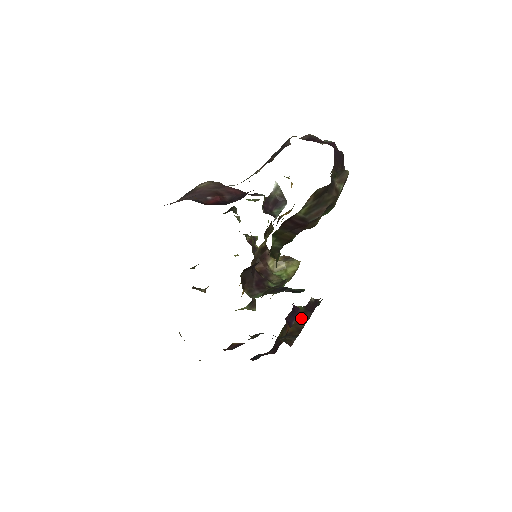
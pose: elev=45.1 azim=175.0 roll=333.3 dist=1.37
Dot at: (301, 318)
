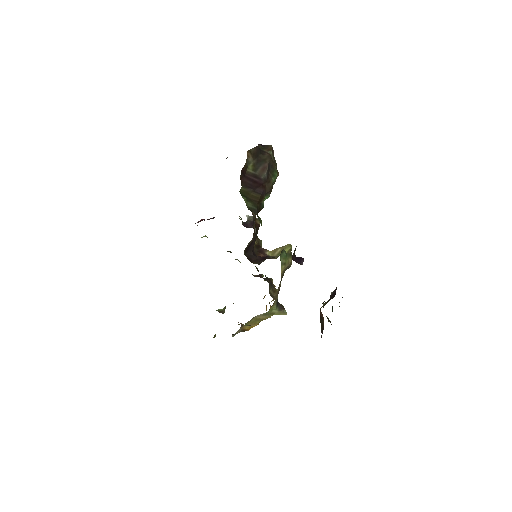
Dot at: (327, 301)
